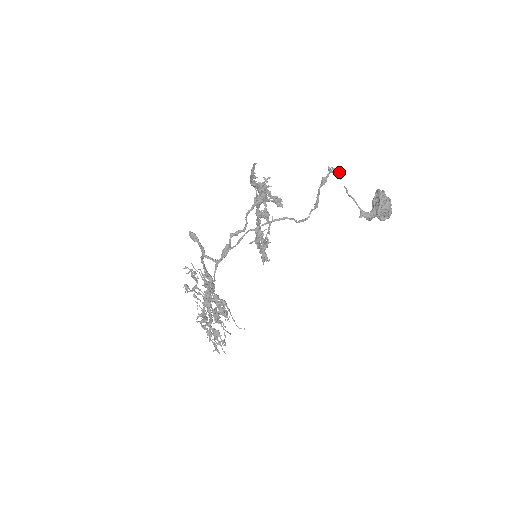
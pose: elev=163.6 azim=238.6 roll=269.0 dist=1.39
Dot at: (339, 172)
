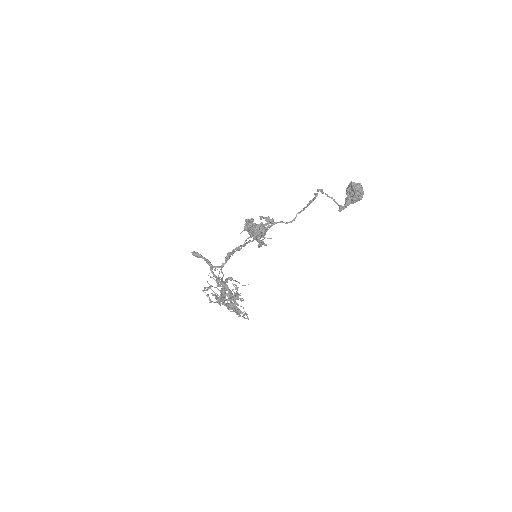
Dot at: occluded
